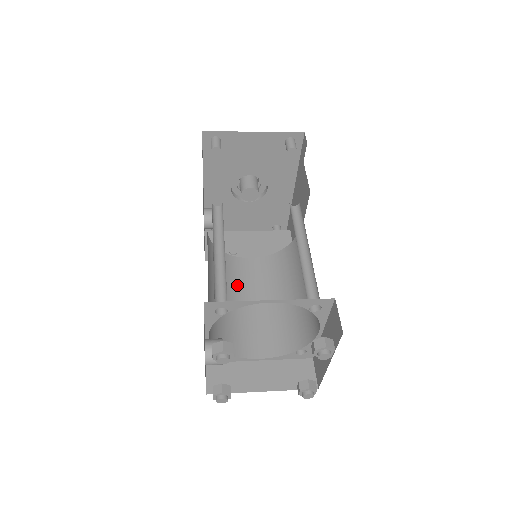
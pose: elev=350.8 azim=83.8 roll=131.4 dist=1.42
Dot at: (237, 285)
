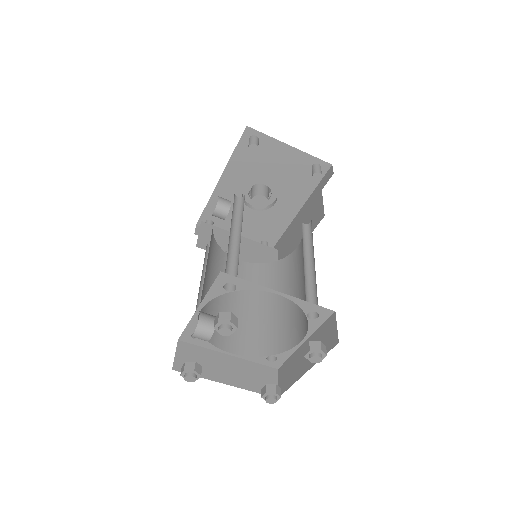
Dot at: occluded
